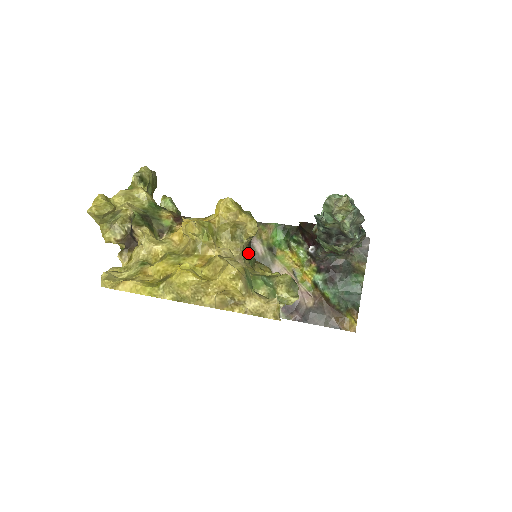
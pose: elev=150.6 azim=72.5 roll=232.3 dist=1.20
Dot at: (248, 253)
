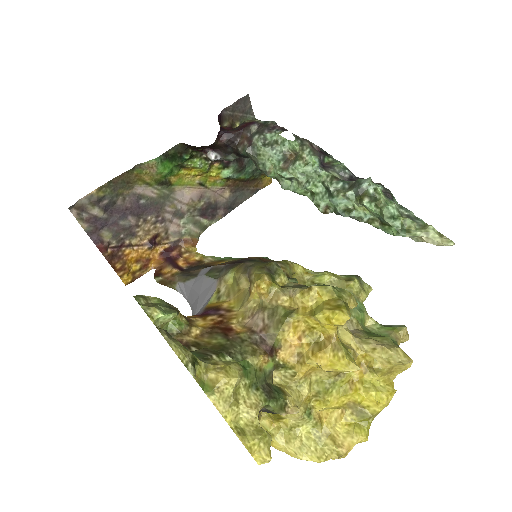
Dot at: occluded
